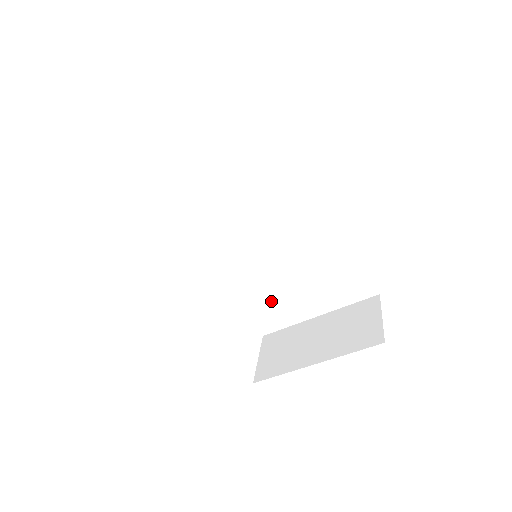
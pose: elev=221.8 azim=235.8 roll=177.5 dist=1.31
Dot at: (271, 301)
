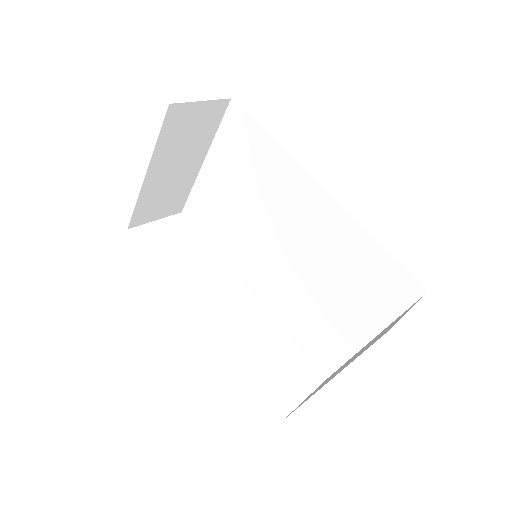
Dot at: (317, 327)
